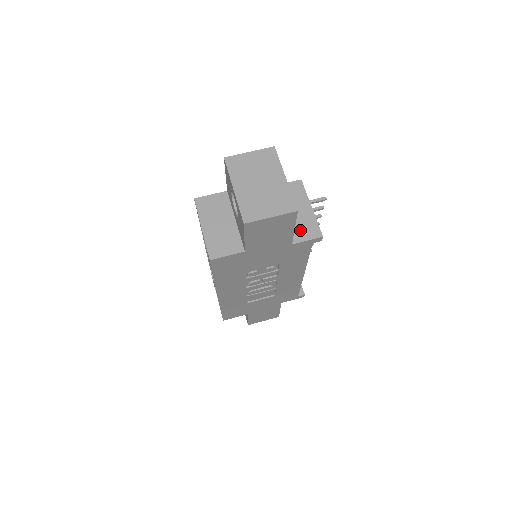
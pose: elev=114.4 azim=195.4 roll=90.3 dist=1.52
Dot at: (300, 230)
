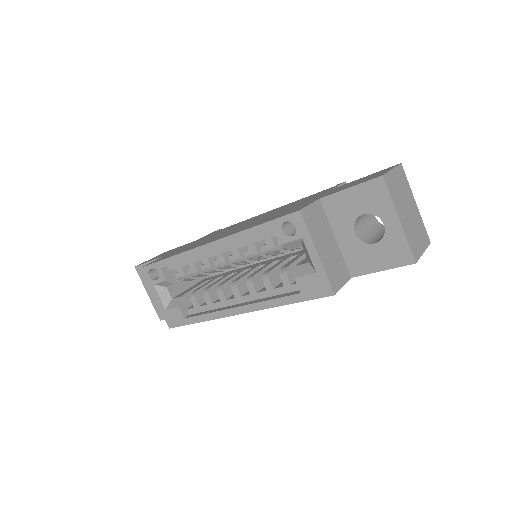
Dot at: occluded
